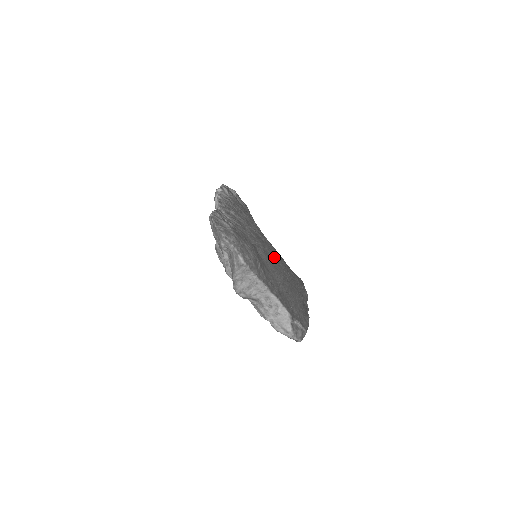
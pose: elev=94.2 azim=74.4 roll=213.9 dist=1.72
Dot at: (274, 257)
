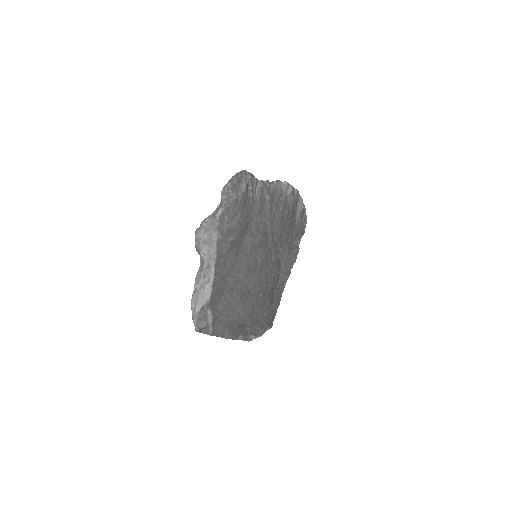
Dot at: (261, 265)
